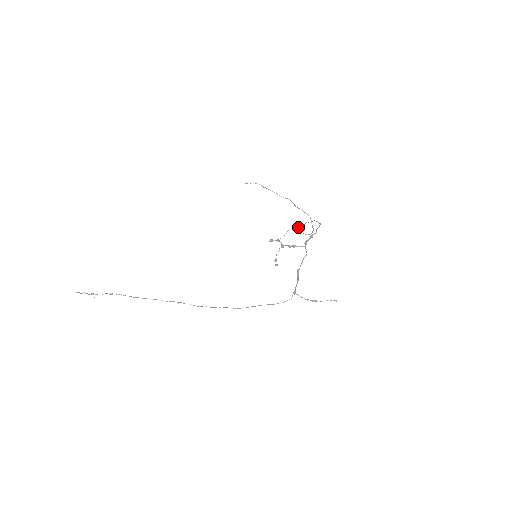
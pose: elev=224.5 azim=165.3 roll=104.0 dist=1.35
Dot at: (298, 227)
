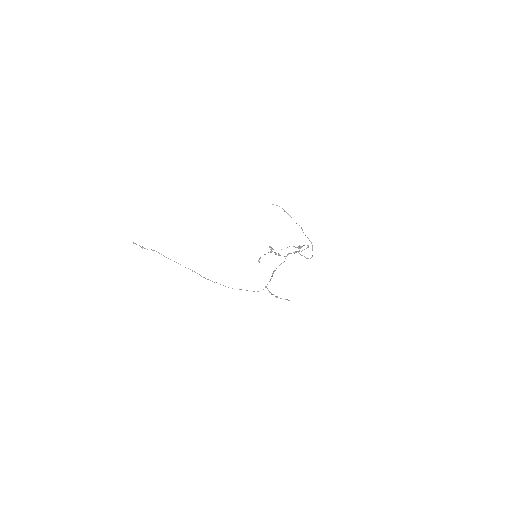
Dot at: (298, 248)
